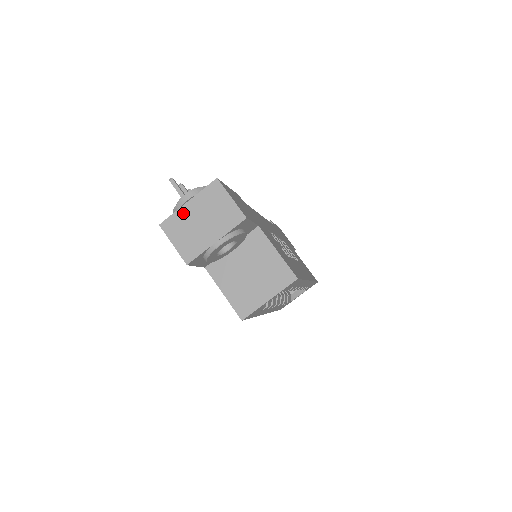
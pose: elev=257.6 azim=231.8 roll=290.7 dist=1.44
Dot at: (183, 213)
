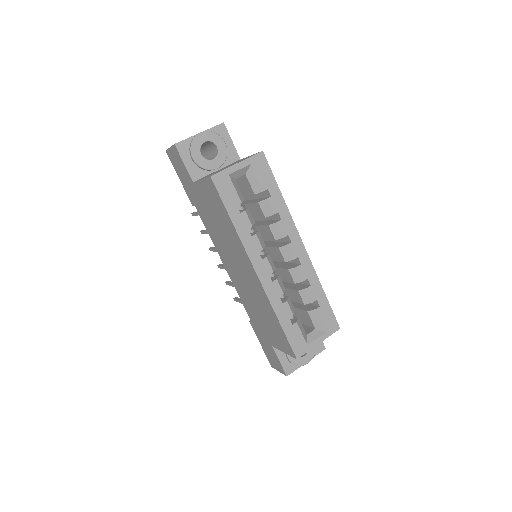
Dot at: occluded
